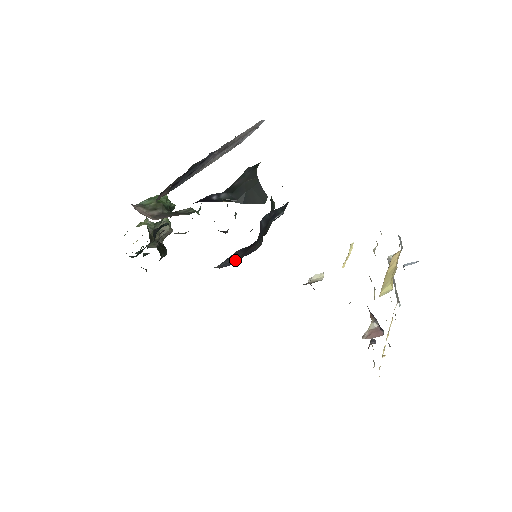
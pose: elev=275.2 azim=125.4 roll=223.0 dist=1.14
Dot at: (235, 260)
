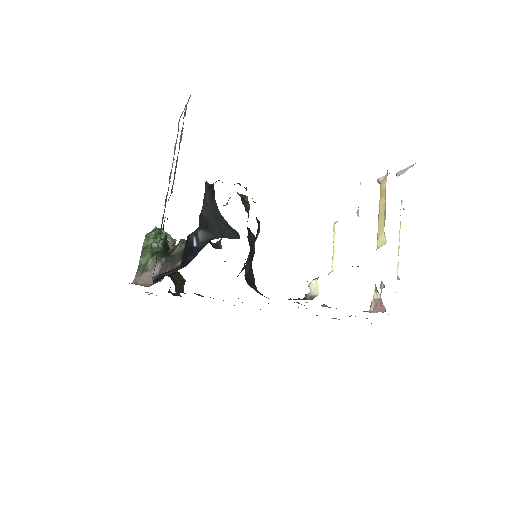
Dot at: occluded
